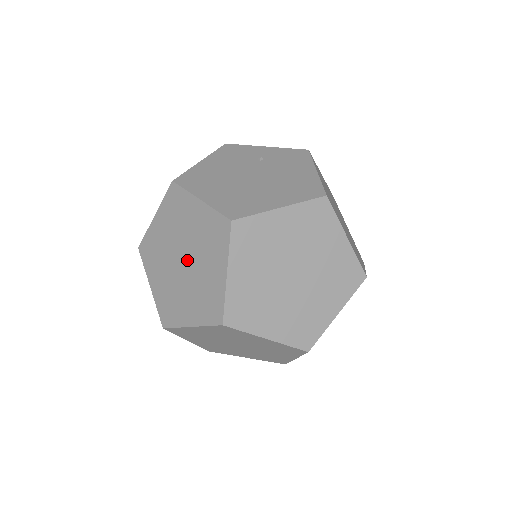
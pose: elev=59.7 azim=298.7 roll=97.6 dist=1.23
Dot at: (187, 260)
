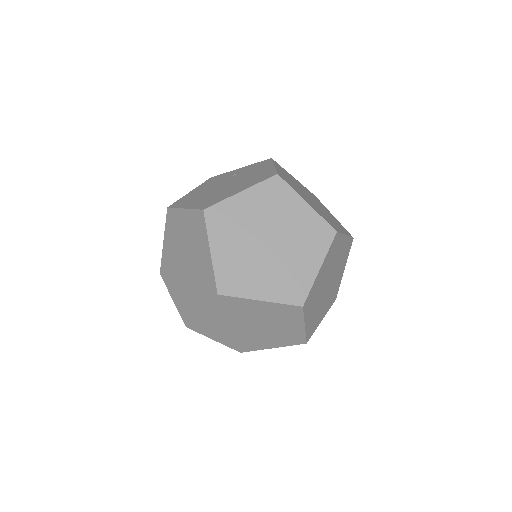
Dot at: (187, 260)
